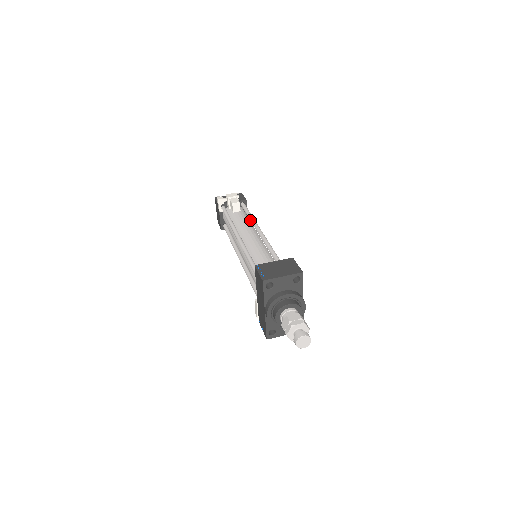
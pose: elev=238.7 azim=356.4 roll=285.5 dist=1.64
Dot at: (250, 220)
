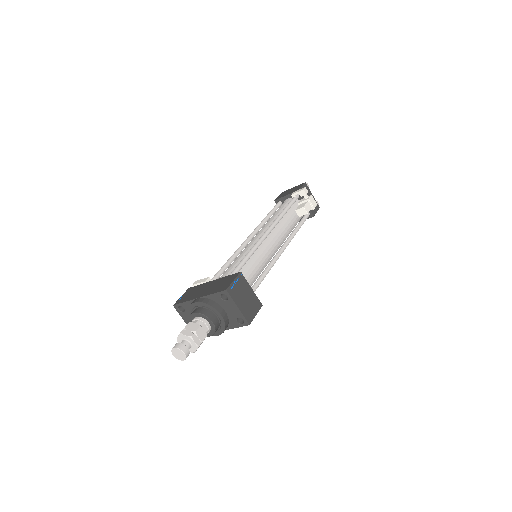
Dot at: (293, 232)
